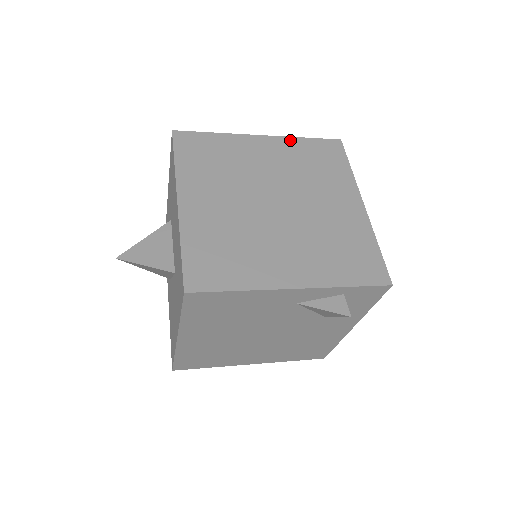
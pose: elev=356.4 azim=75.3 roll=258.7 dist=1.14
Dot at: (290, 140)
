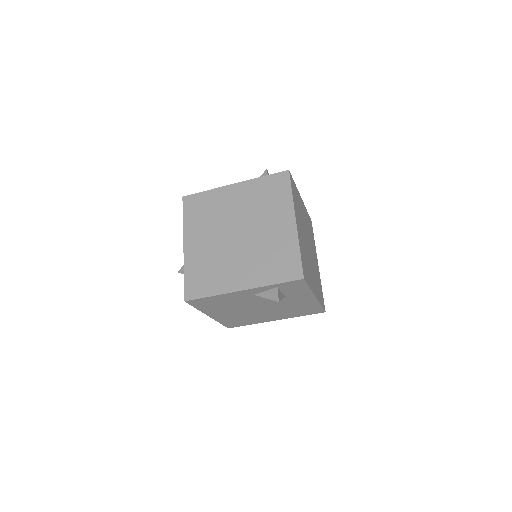
Dot at: (253, 182)
